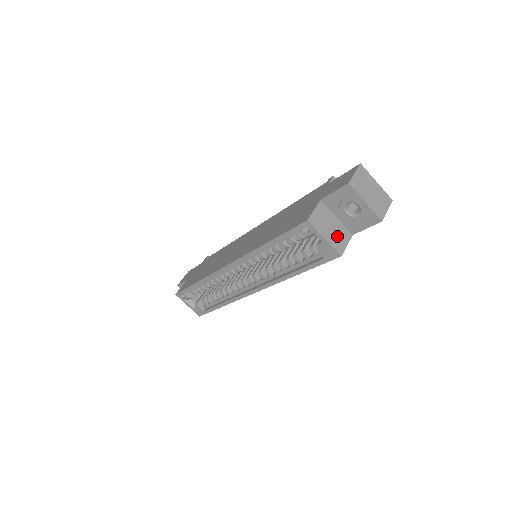
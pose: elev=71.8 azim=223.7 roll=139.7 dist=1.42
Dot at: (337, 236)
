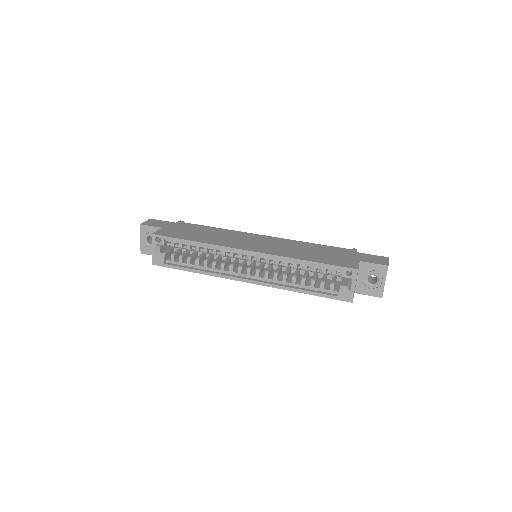
Dot at: occluded
